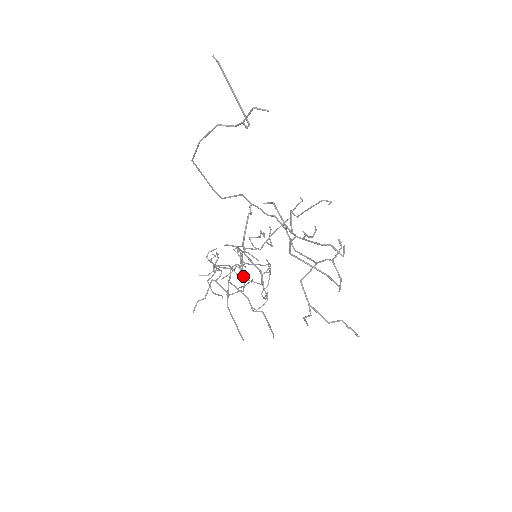
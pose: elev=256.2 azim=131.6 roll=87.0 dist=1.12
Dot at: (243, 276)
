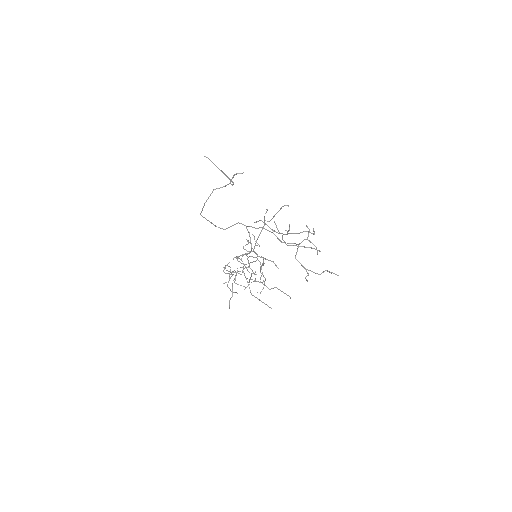
Dot at: (253, 272)
